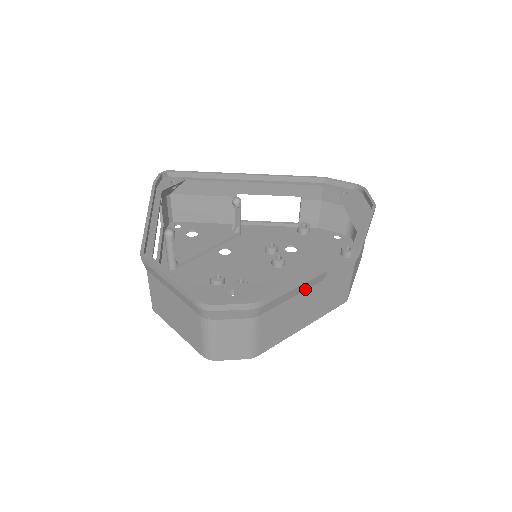
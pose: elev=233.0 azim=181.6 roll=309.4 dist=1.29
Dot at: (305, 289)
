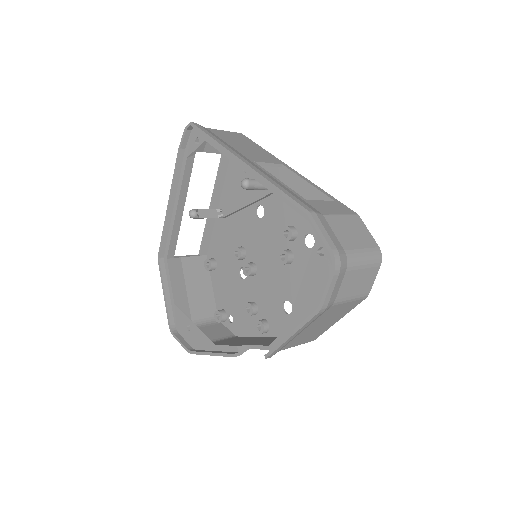
Dot at: occluded
